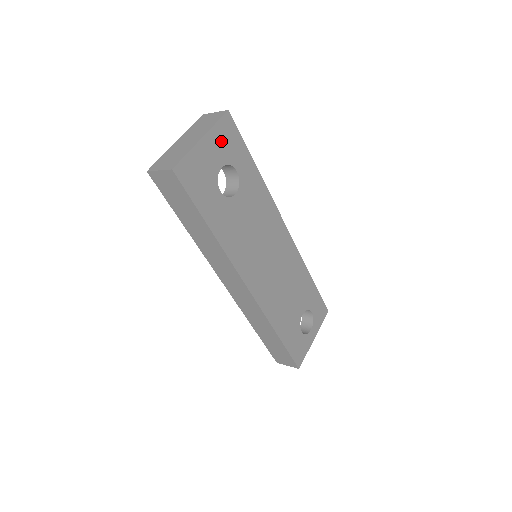
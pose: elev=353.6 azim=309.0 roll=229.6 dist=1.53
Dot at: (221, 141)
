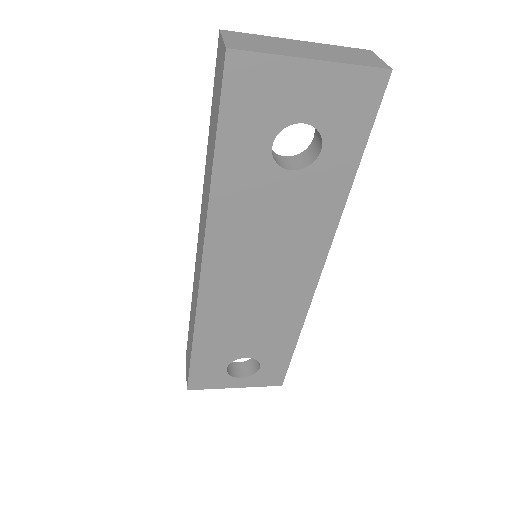
Dot at: (338, 93)
